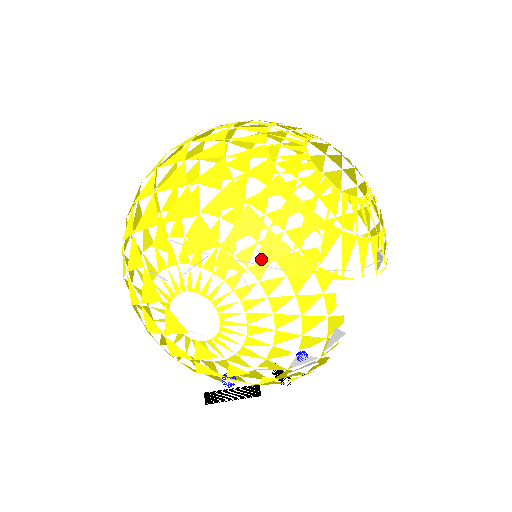
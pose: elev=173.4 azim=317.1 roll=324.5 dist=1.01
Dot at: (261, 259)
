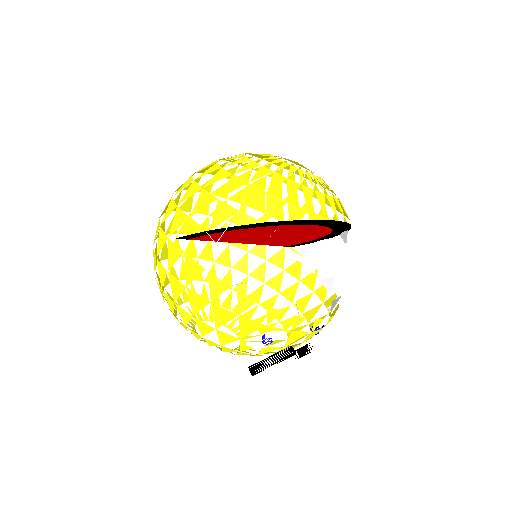
Dot at: (268, 212)
